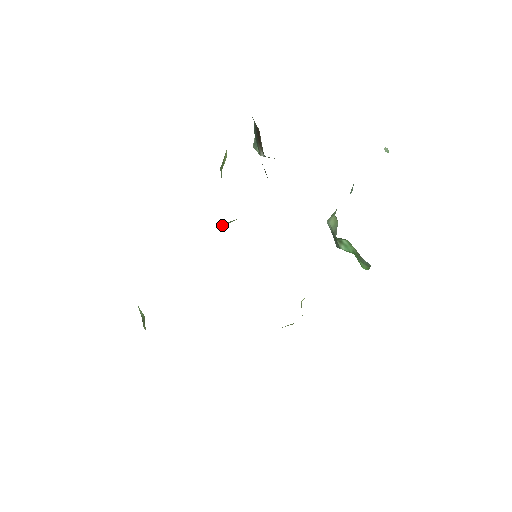
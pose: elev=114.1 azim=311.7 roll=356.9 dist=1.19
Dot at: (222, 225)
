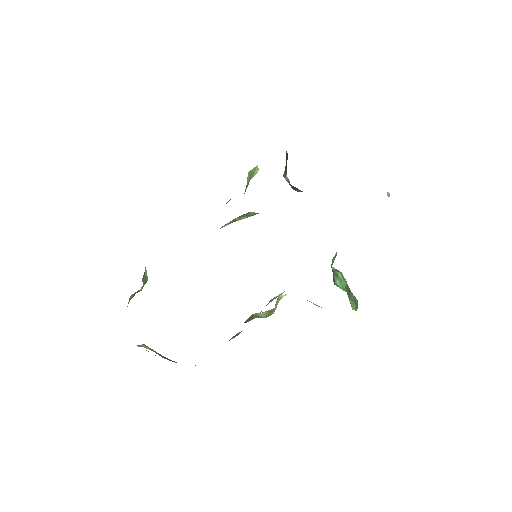
Dot at: (236, 220)
